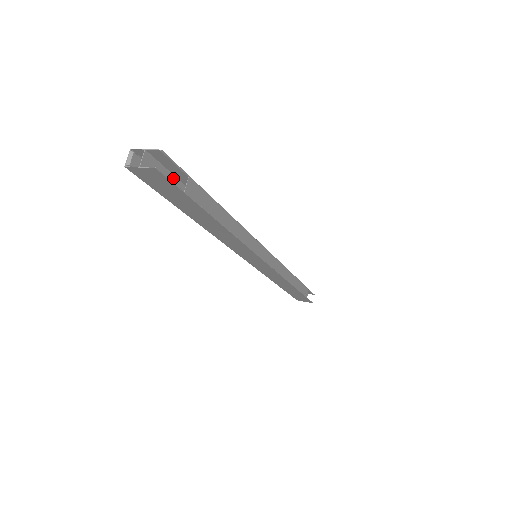
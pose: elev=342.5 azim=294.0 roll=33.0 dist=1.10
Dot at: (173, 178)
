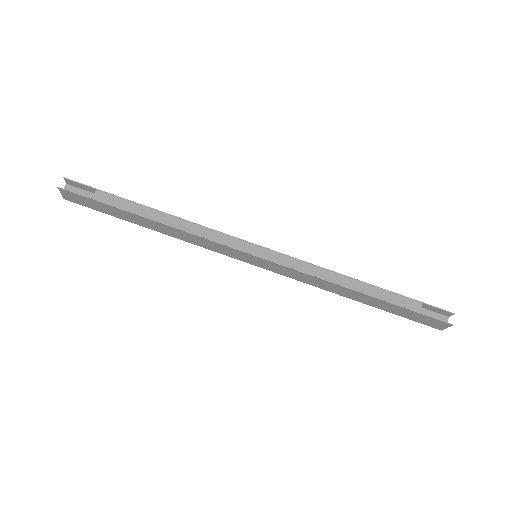
Dot at: occluded
